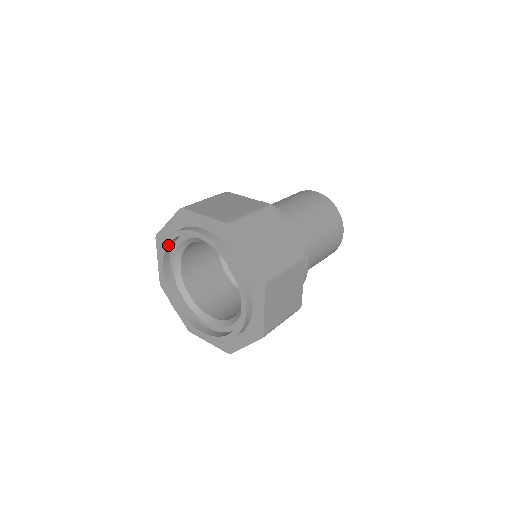
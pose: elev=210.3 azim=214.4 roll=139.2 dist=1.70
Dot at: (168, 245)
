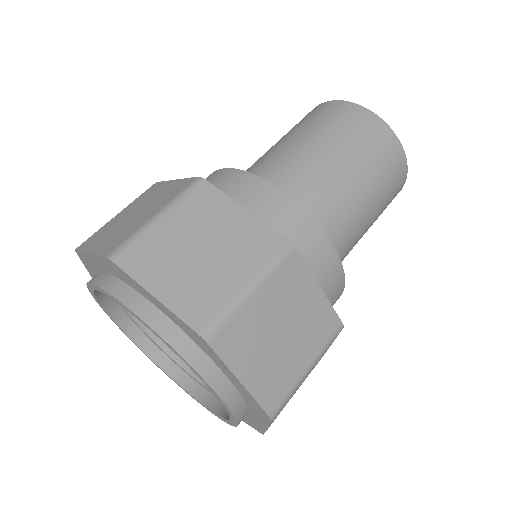
Dot at: occluded
